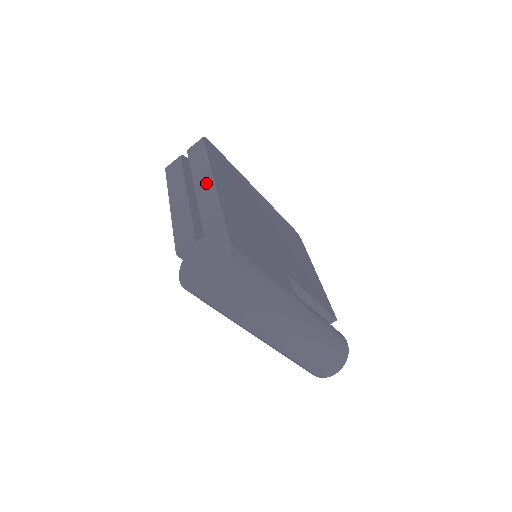
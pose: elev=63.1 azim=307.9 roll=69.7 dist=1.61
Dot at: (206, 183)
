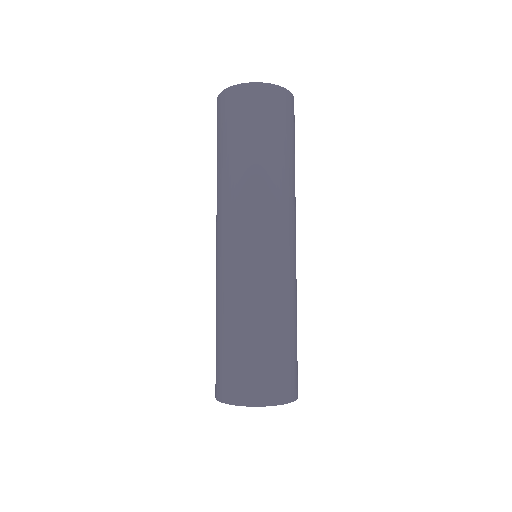
Dot at: occluded
